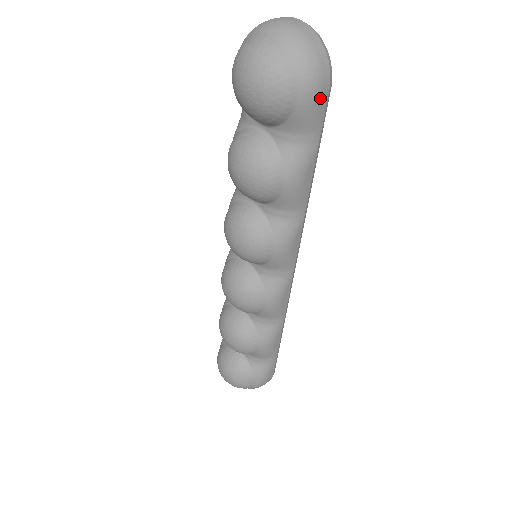
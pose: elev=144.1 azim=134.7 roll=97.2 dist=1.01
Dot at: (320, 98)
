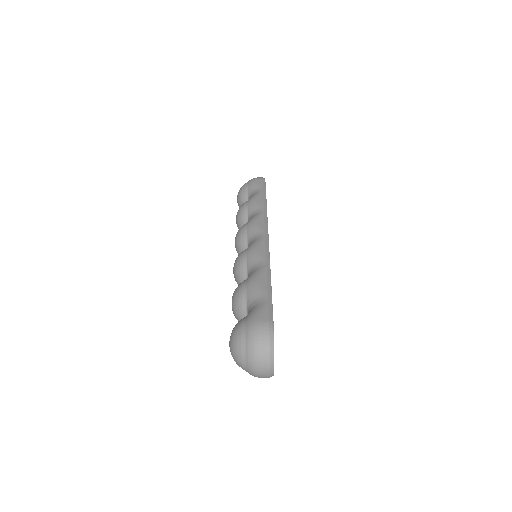
Dot at: occluded
